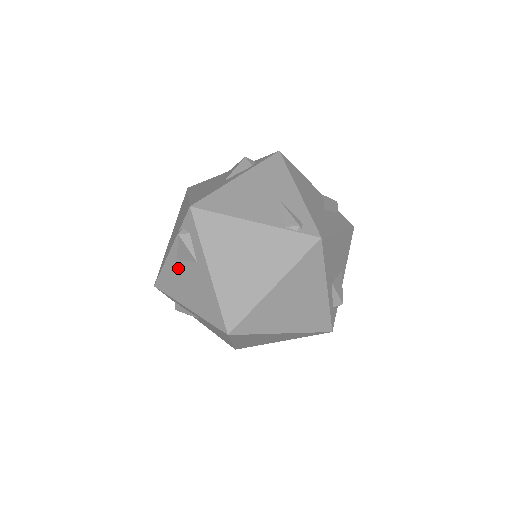
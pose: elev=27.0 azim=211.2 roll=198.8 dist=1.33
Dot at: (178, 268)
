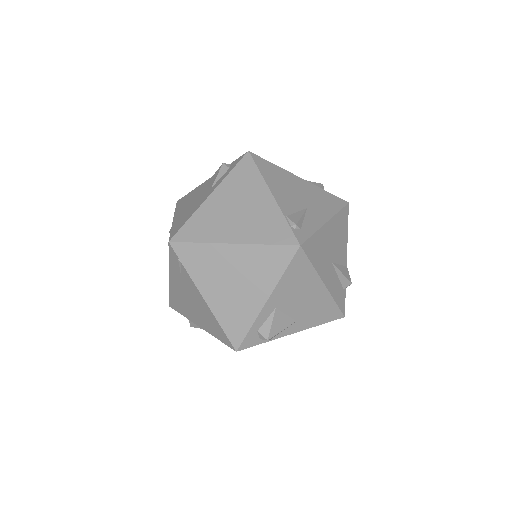
Dot at: (200, 191)
